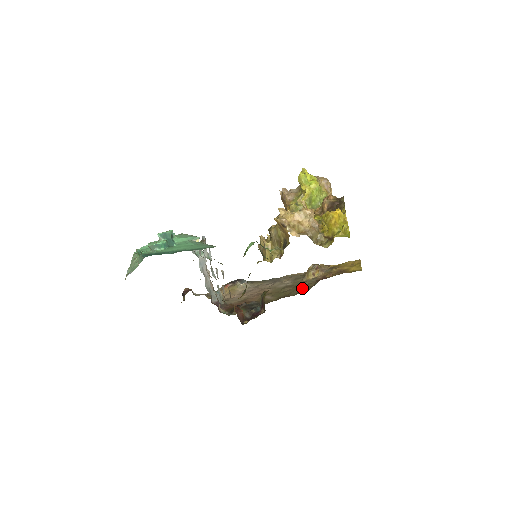
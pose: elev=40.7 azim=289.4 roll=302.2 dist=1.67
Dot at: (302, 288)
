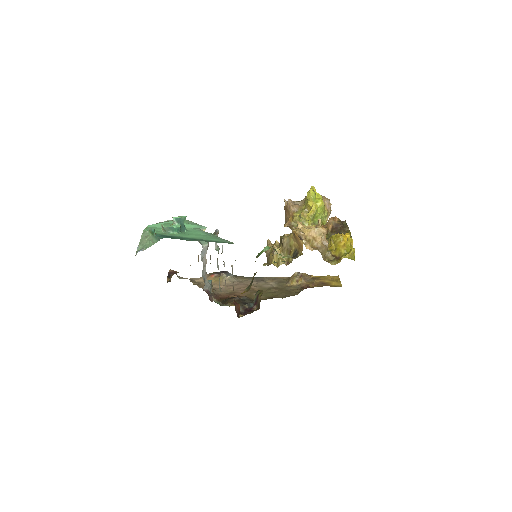
Dot at: (288, 292)
